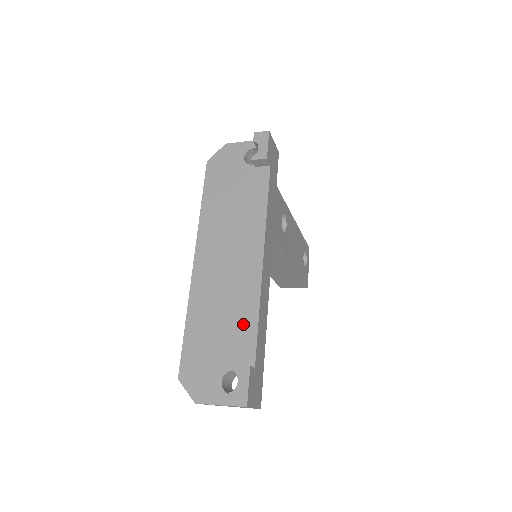
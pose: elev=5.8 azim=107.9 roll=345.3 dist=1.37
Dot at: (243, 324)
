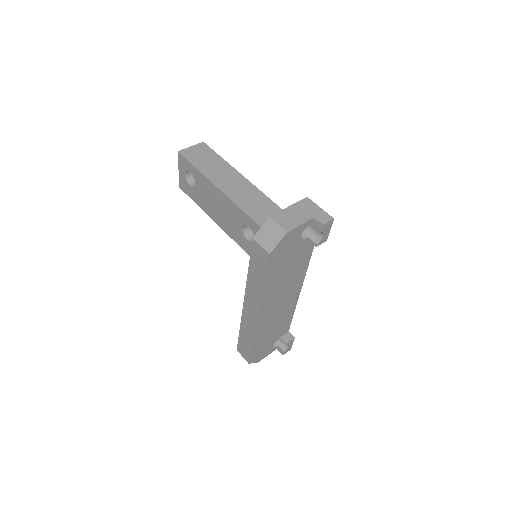
Dot at: (286, 322)
